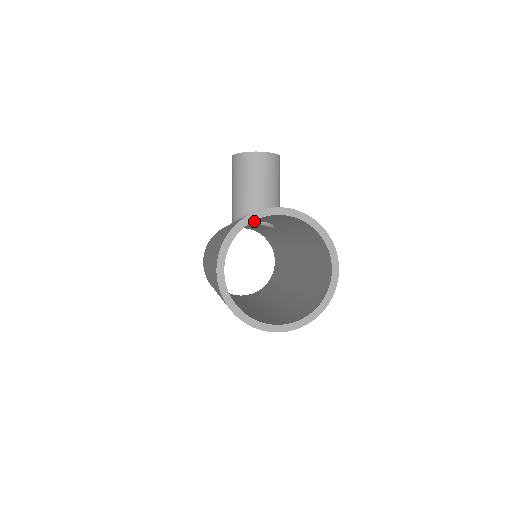
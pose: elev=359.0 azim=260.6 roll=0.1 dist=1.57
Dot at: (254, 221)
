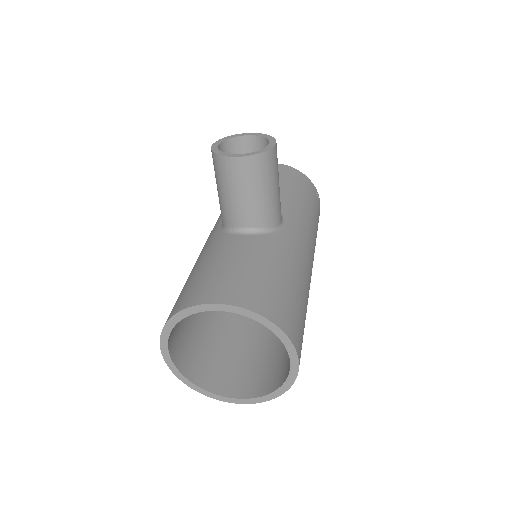
Dot at: occluded
